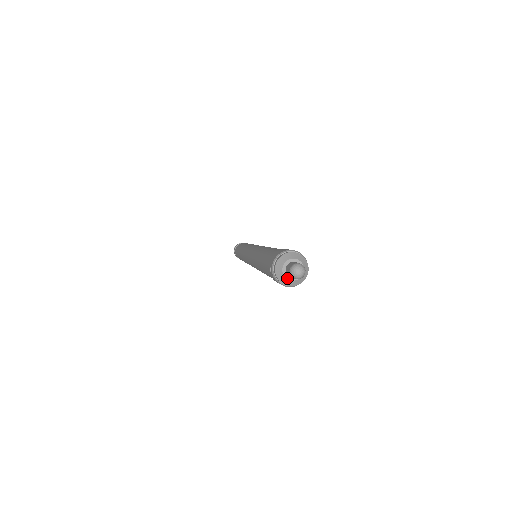
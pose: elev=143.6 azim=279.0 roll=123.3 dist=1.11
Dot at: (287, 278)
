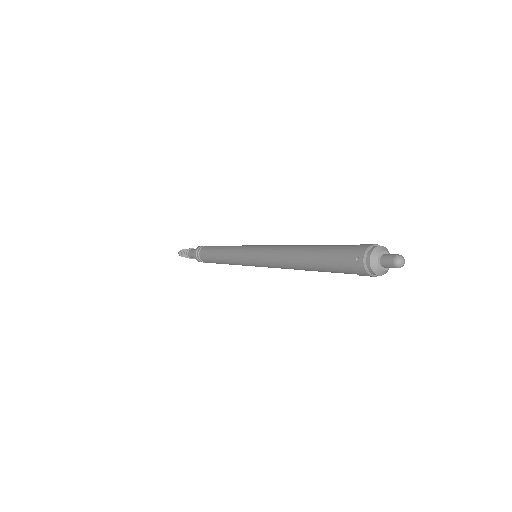
Dot at: (380, 267)
